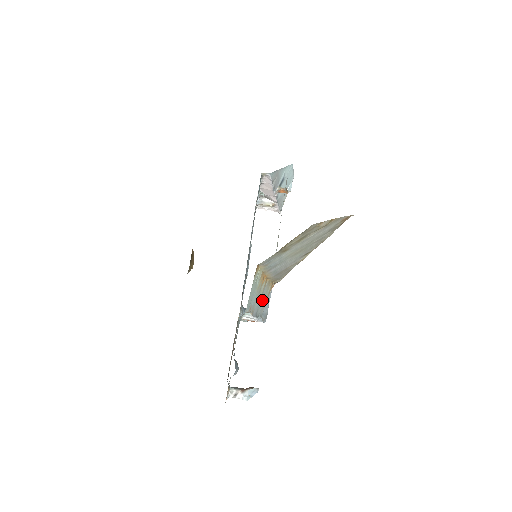
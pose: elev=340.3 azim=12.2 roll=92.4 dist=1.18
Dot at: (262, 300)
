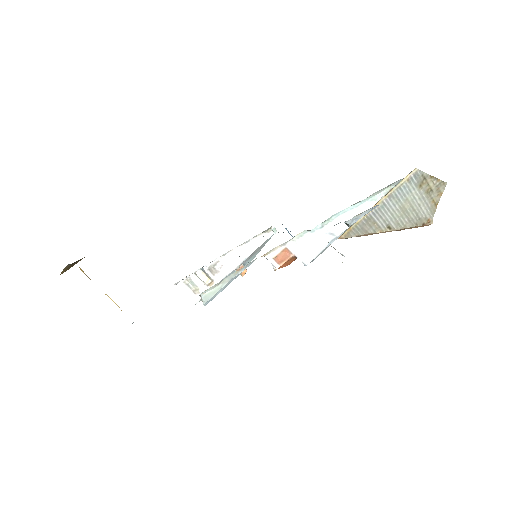
Dot at: occluded
